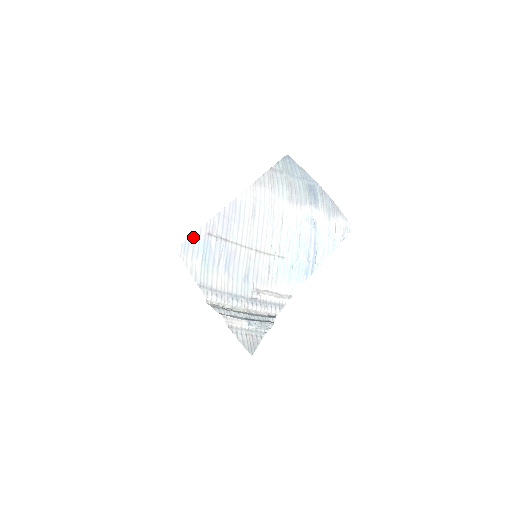
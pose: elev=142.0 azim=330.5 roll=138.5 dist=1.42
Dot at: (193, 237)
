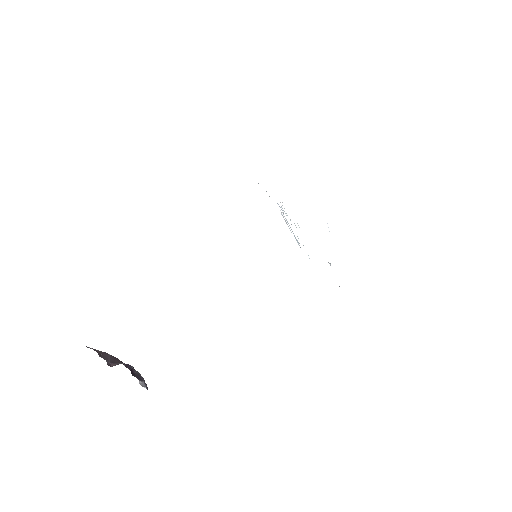
Dot at: occluded
